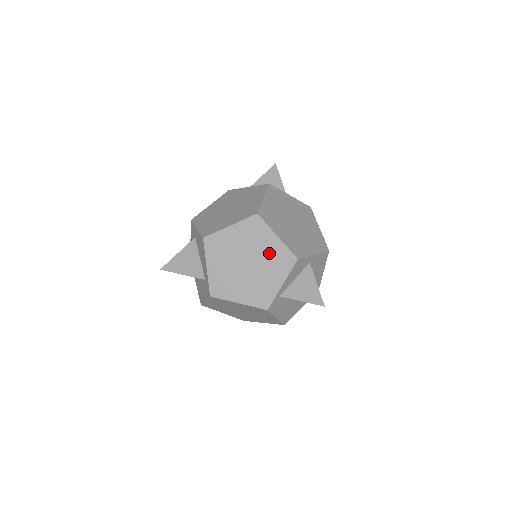
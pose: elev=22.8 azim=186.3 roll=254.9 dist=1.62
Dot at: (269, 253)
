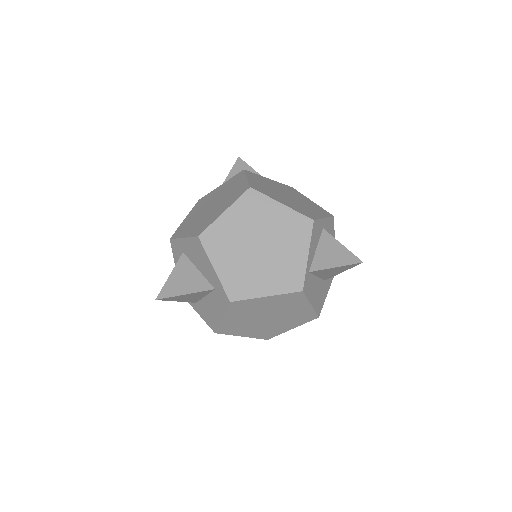
Dot at: (280, 225)
